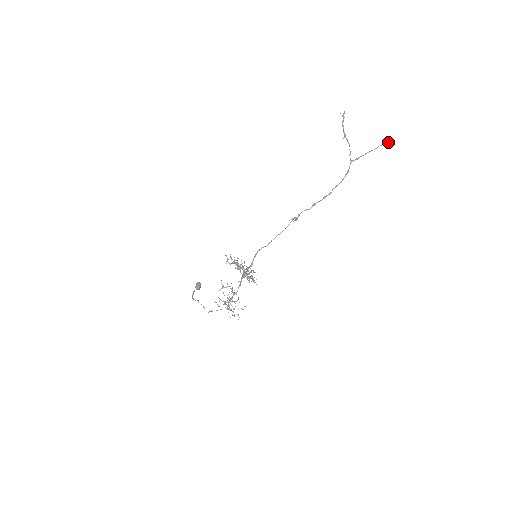
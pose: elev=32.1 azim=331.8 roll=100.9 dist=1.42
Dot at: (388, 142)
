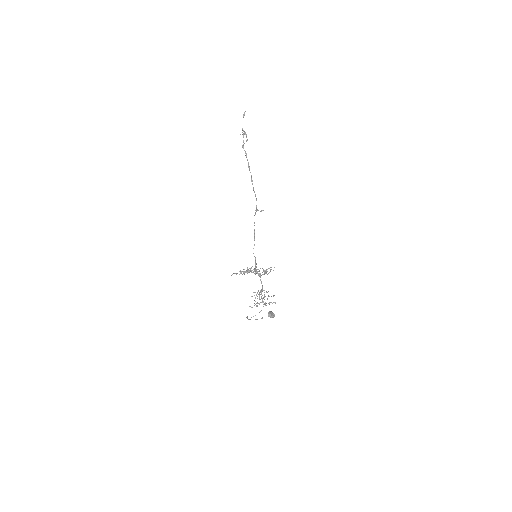
Dot at: (244, 114)
